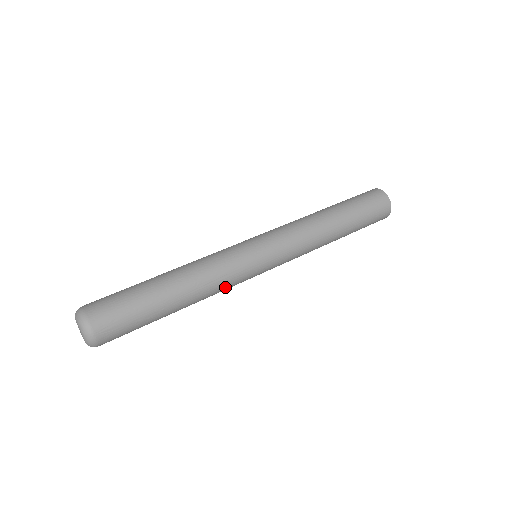
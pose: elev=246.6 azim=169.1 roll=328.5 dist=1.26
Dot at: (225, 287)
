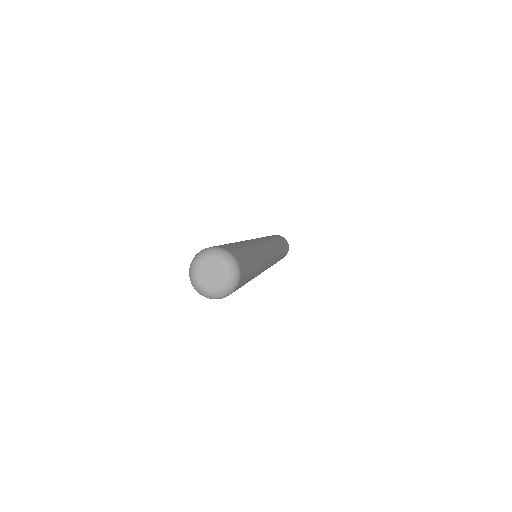
Dot at: (266, 260)
